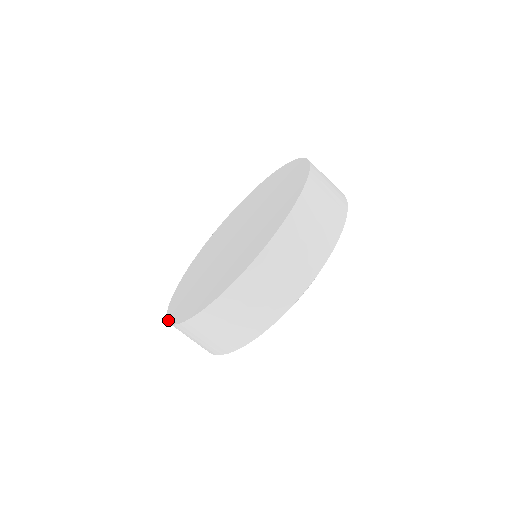
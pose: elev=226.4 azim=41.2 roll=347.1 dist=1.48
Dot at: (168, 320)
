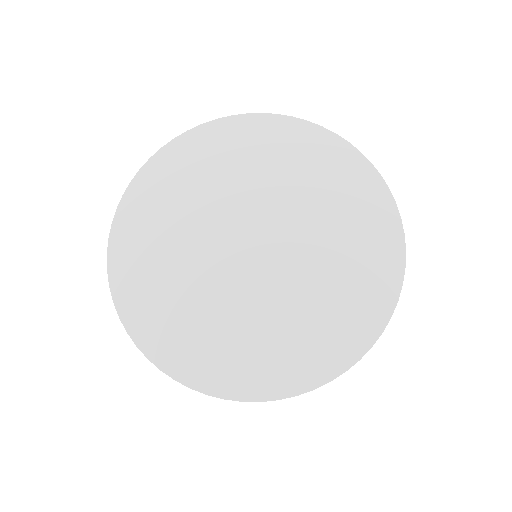
Dot at: (141, 349)
